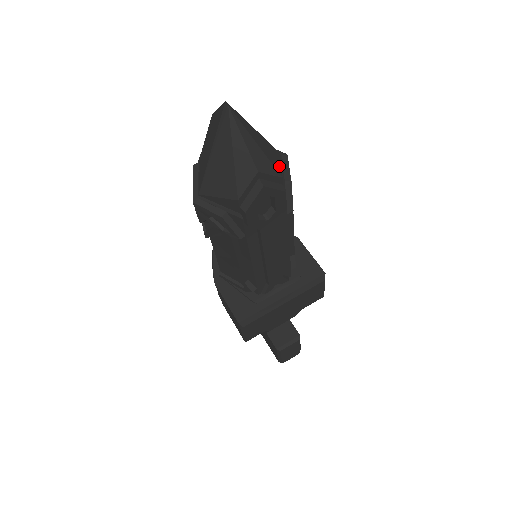
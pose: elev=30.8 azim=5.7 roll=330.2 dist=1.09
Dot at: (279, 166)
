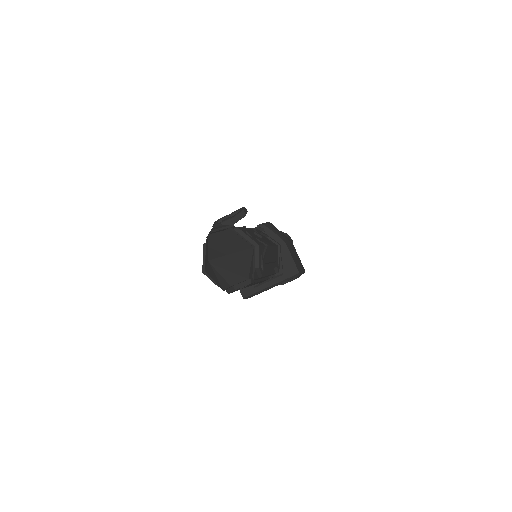
Dot at: (248, 268)
